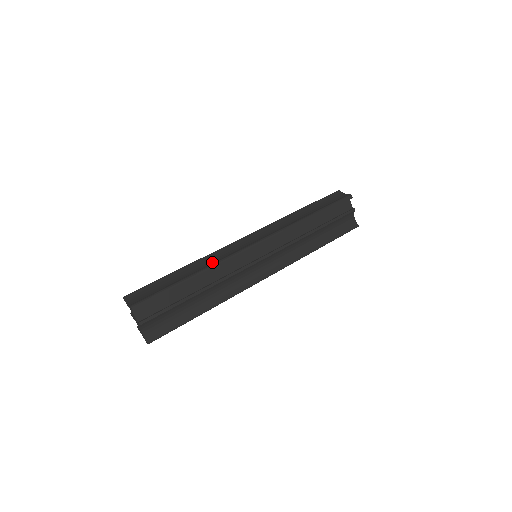
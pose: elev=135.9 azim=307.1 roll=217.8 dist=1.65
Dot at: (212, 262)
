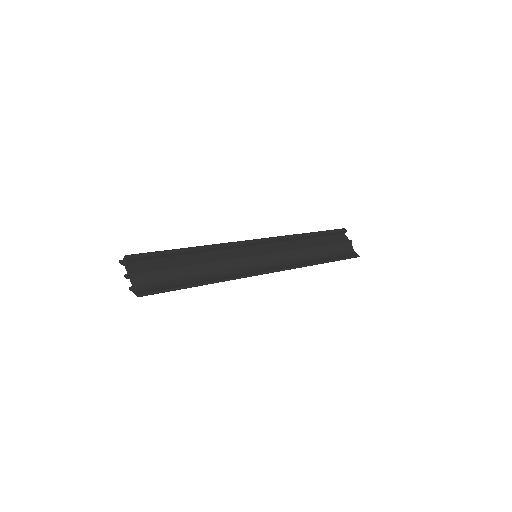
Dot at: occluded
